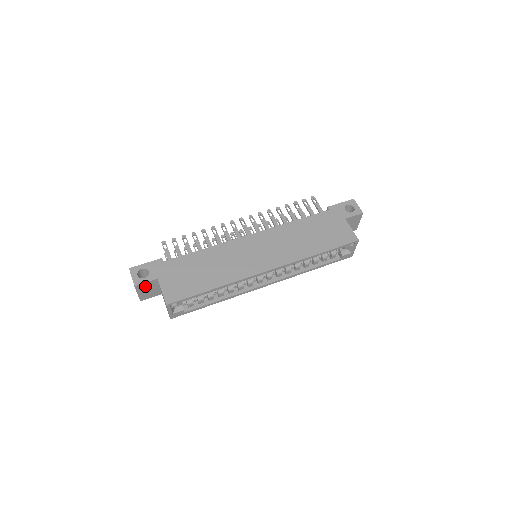
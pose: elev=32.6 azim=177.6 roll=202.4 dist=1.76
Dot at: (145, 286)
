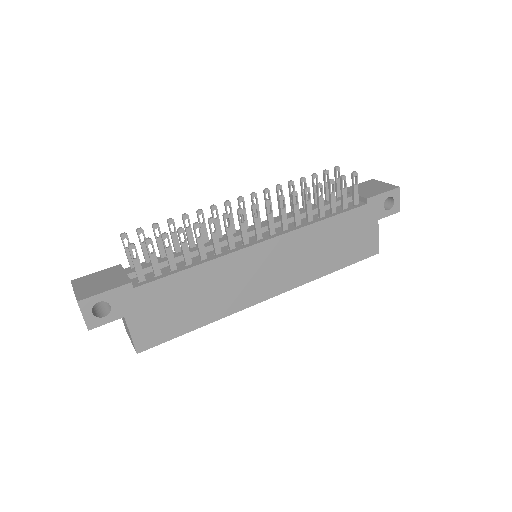
Dot at: occluded
